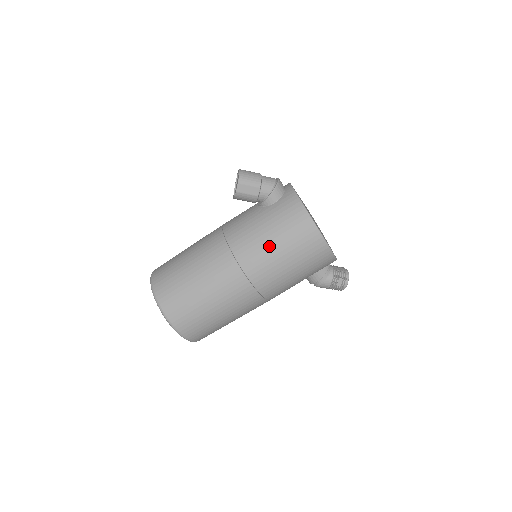
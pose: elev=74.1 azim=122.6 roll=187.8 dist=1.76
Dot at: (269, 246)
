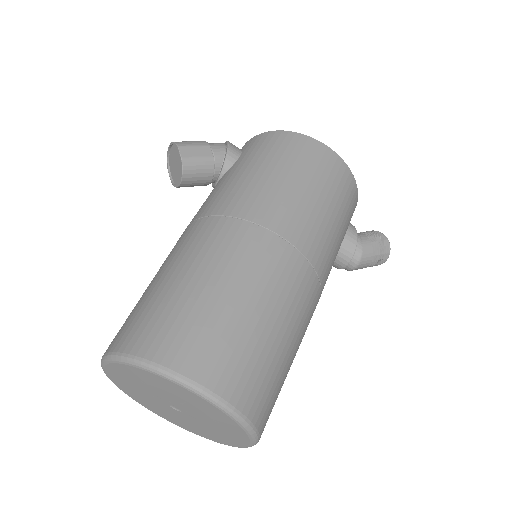
Dot at: (273, 181)
